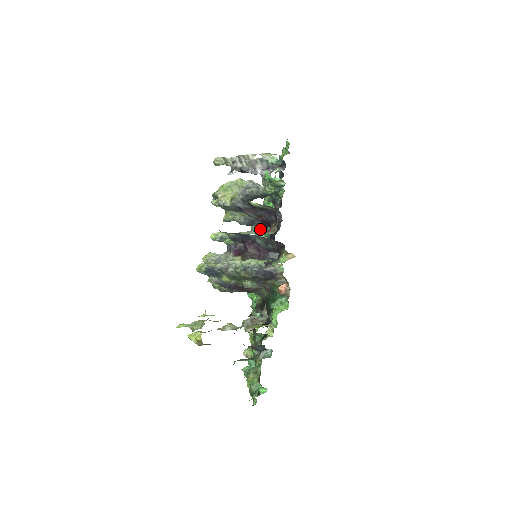
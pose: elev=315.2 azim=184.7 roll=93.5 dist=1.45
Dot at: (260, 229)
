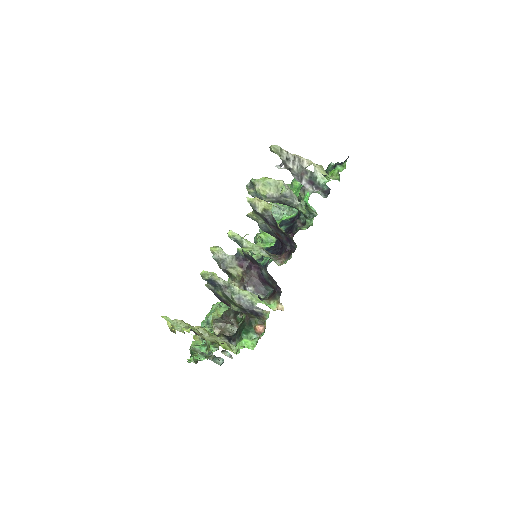
Dot at: occluded
